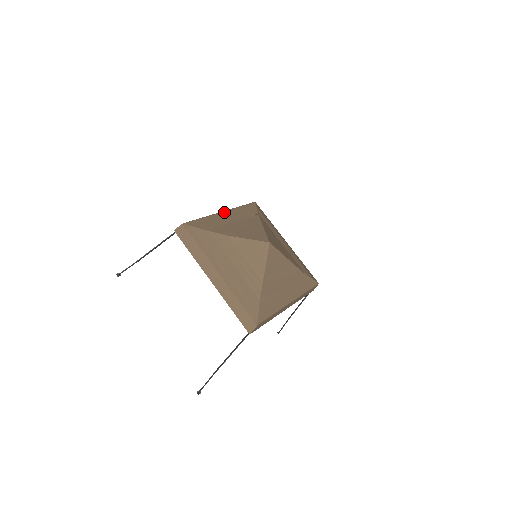
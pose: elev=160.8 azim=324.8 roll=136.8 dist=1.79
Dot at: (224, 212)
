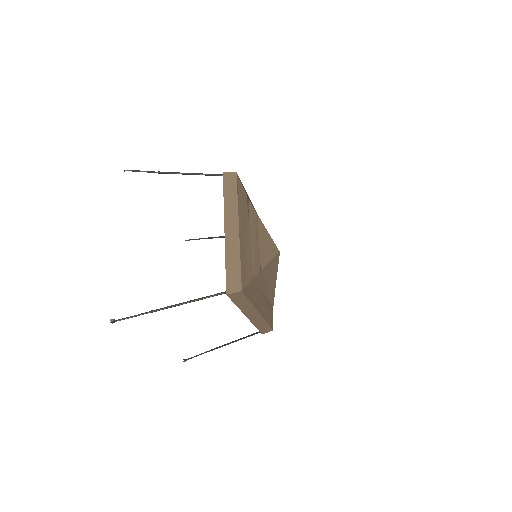
Dot at: (240, 227)
